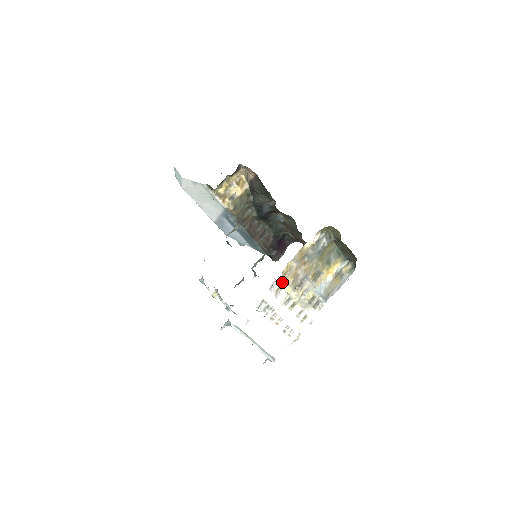
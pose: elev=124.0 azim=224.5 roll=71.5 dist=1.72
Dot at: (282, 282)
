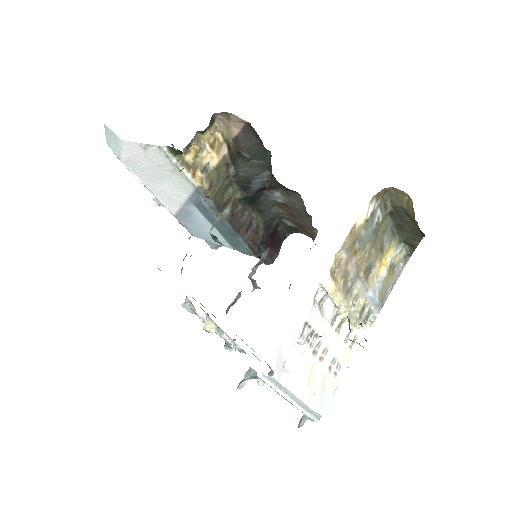
Dot at: (331, 287)
